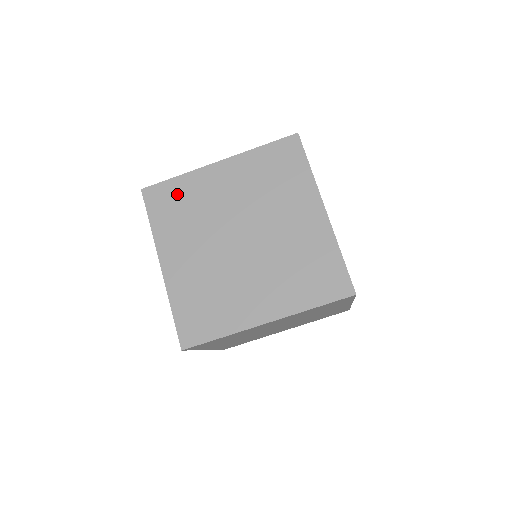
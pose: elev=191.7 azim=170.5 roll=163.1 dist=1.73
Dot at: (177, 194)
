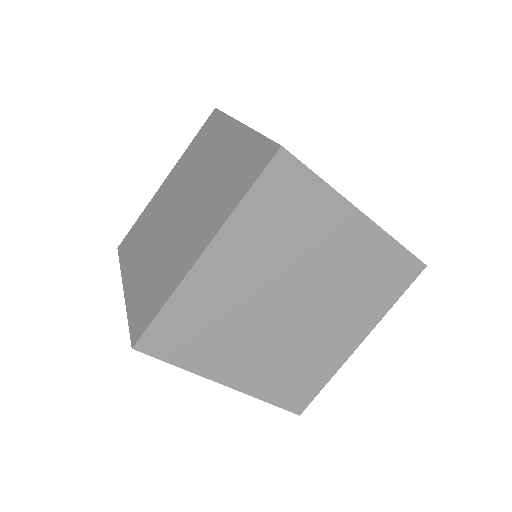
Dot at: (138, 227)
